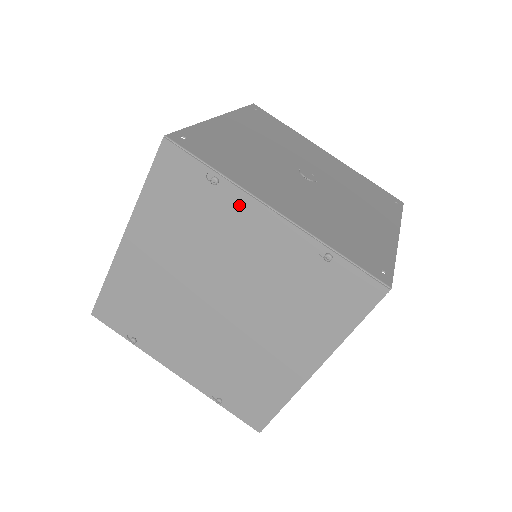
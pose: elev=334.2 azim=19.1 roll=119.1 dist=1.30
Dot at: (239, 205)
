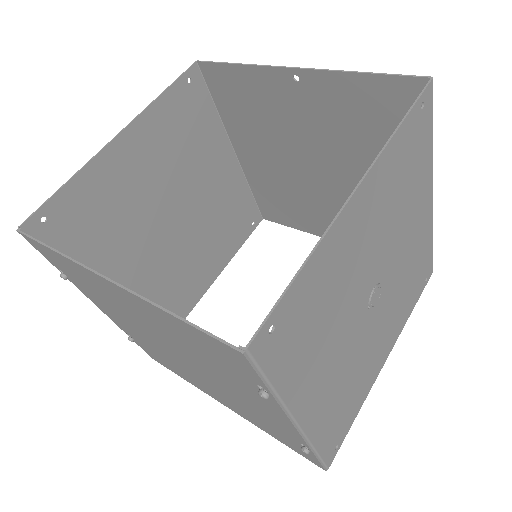
Dot at: (269, 404)
